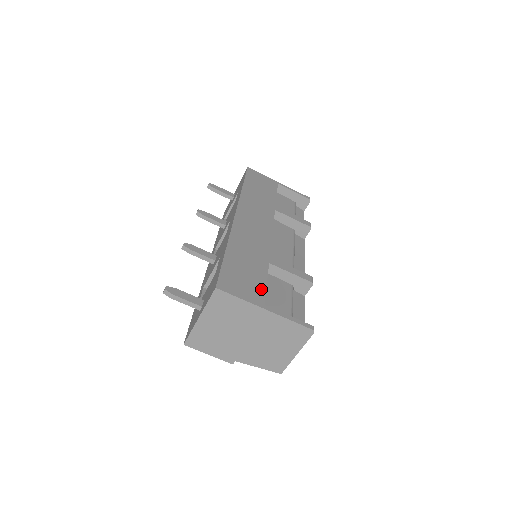
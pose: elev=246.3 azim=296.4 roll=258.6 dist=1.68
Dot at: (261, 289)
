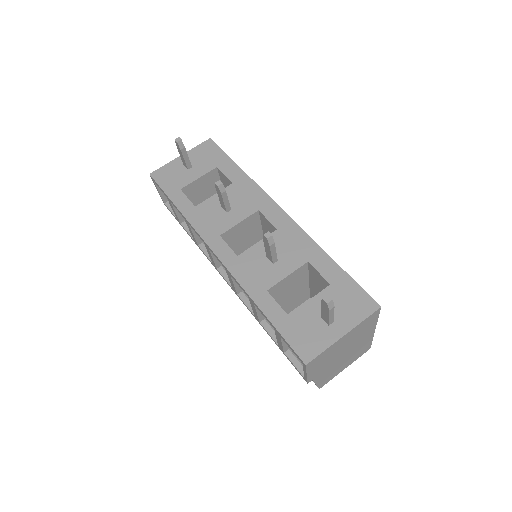
Dot at: occluded
